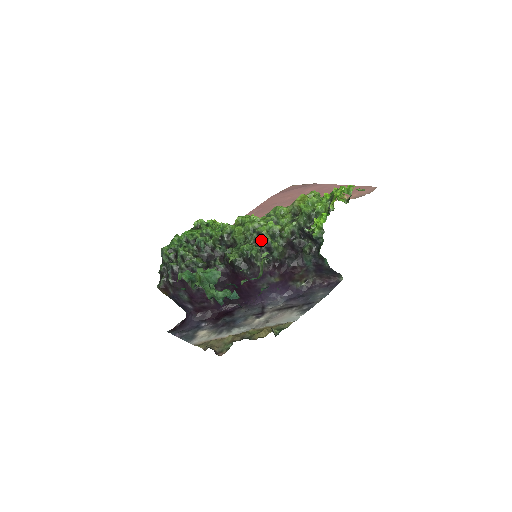
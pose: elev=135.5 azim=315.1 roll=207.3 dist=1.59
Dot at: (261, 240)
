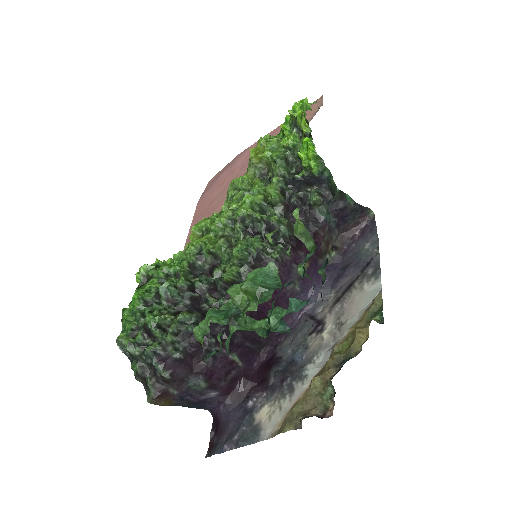
Dot at: (252, 226)
